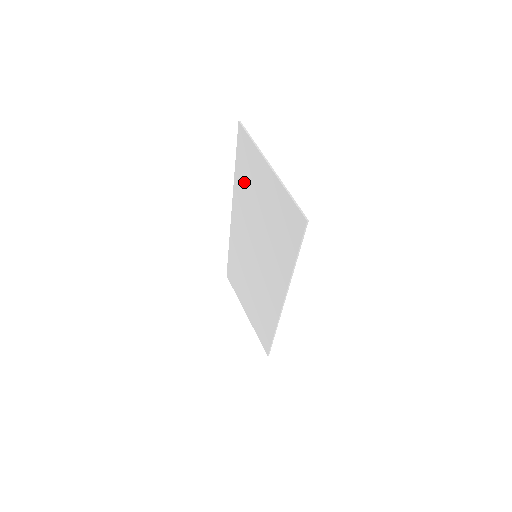
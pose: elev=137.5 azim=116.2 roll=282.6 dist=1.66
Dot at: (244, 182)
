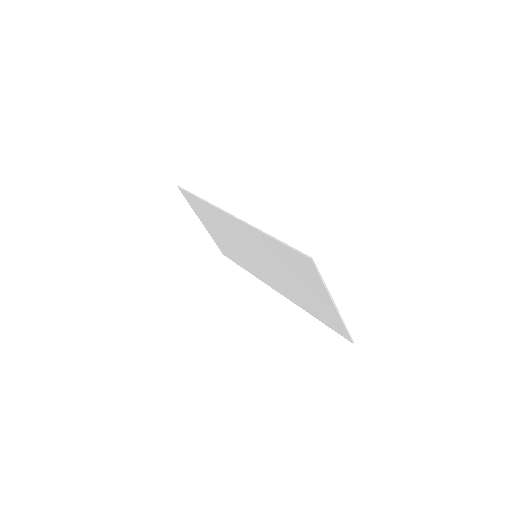
Dot at: (280, 254)
